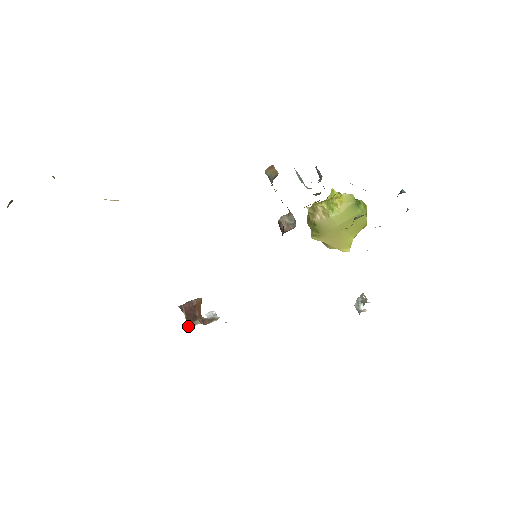
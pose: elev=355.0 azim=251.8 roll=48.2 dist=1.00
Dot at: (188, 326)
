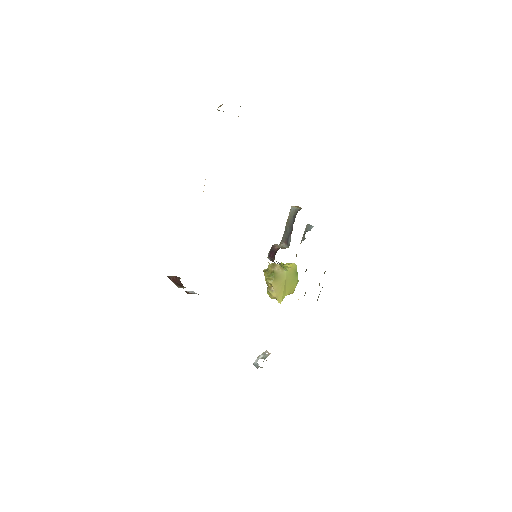
Dot at: (178, 287)
